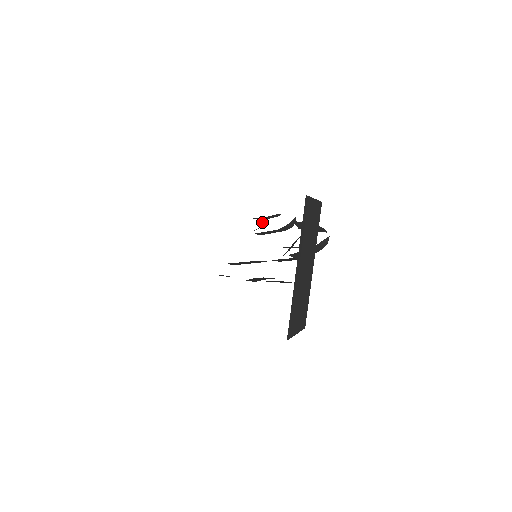
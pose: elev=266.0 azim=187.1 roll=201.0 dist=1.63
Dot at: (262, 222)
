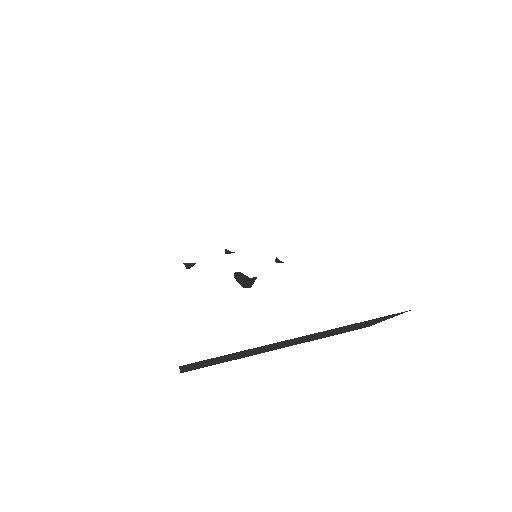
Dot at: (185, 266)
